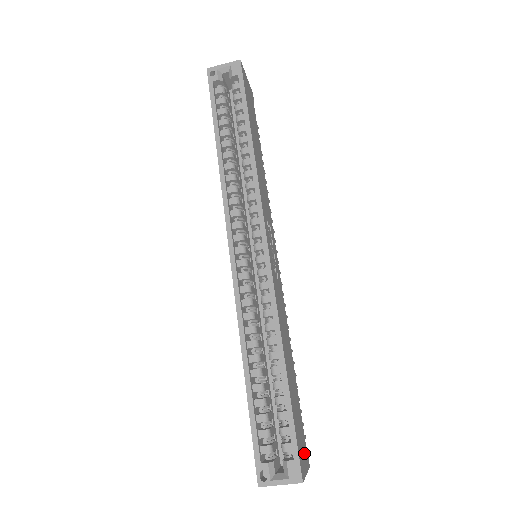
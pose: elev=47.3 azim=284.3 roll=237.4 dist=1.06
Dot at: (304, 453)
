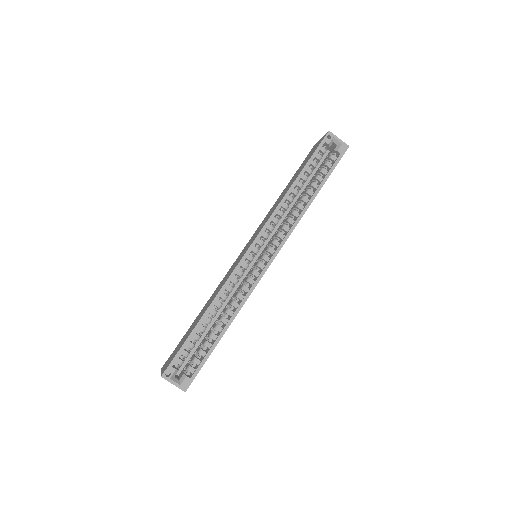
Dot at: occluded
